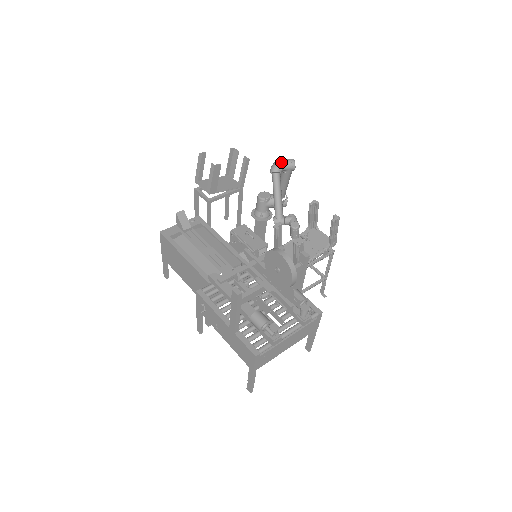
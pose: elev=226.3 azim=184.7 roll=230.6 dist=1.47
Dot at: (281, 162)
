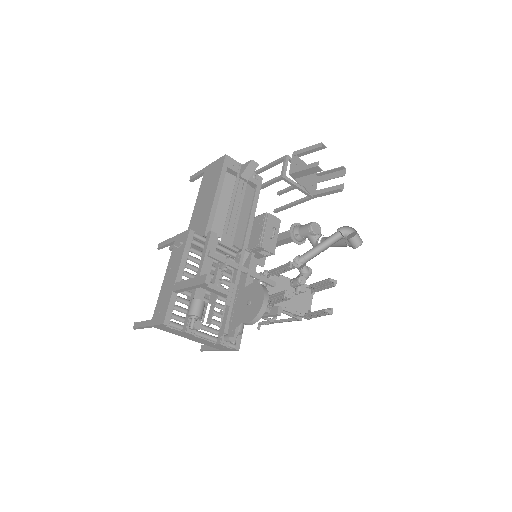
Dot at: (354, 232)
